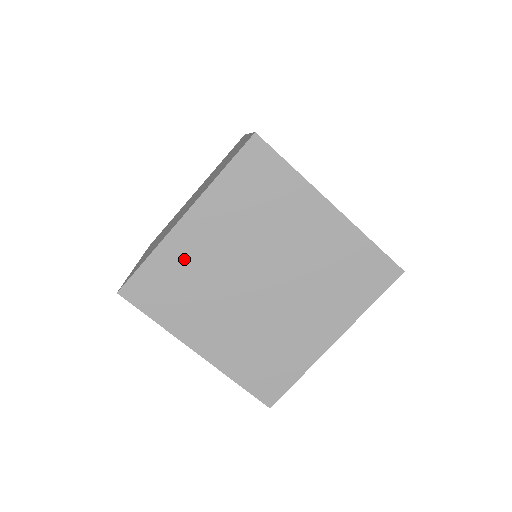
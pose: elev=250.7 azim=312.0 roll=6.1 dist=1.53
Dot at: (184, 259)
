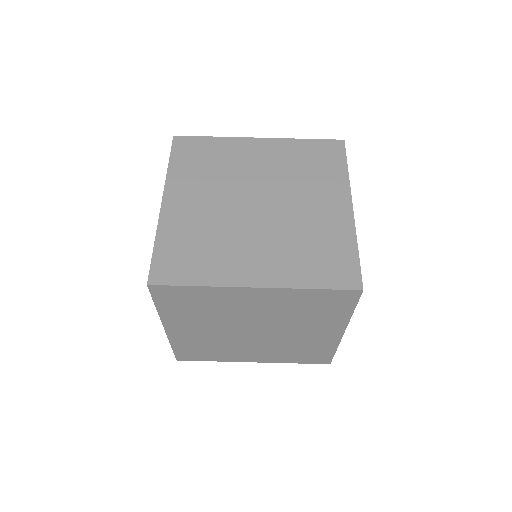
Dot at: (184, 227)
